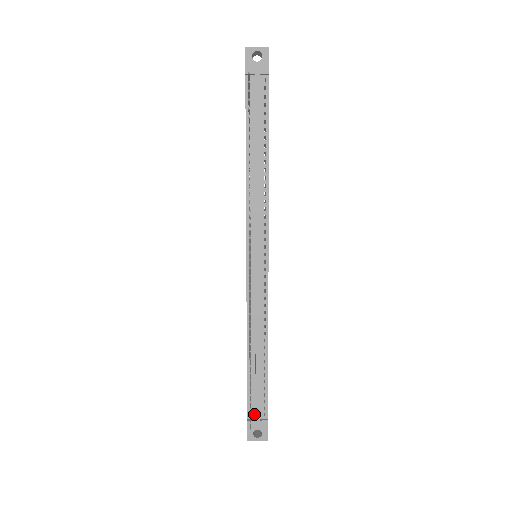
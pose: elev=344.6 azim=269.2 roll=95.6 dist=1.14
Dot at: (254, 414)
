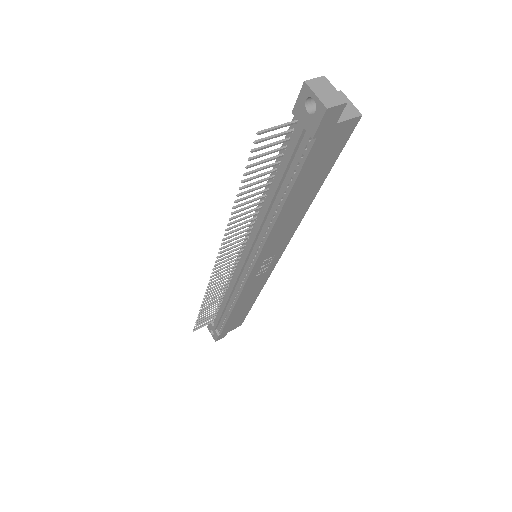
Dot at: occluded
